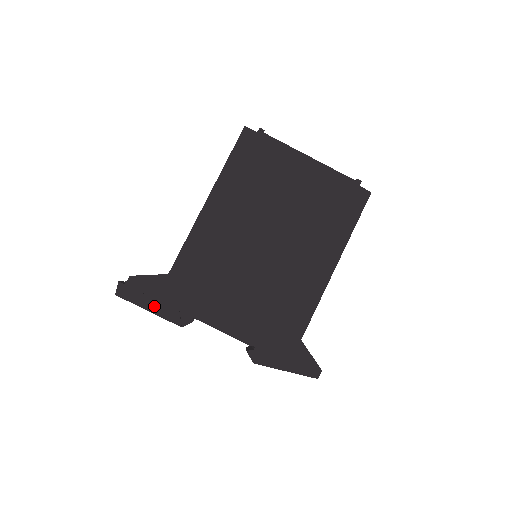
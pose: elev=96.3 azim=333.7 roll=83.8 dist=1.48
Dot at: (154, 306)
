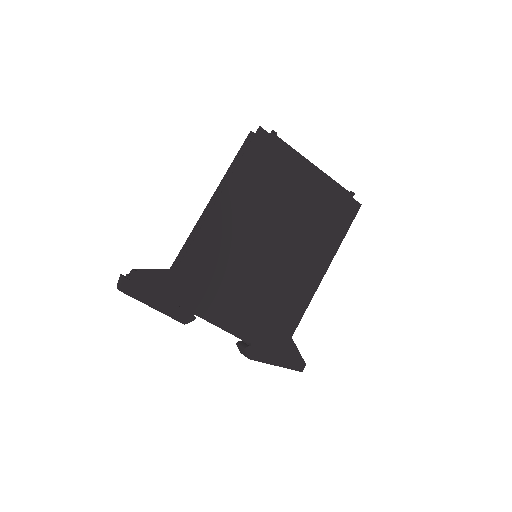
Dot at: (159, 303)
